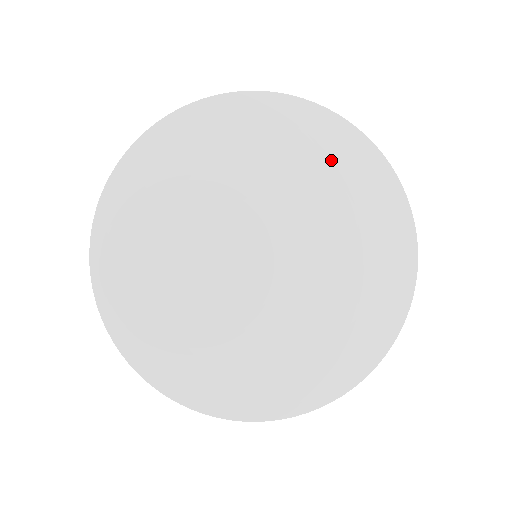
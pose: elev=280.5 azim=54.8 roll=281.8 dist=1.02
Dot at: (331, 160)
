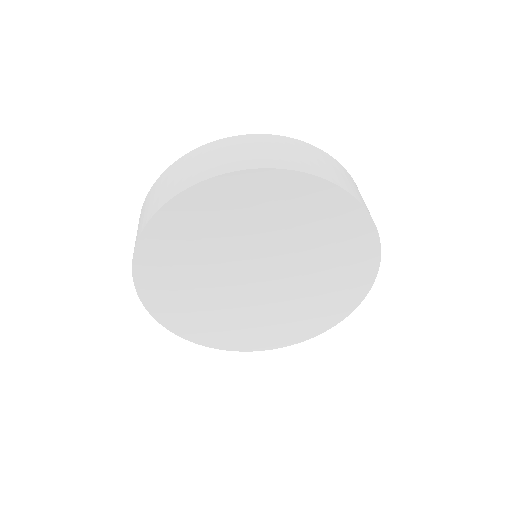
Dot at: (336, 229)
